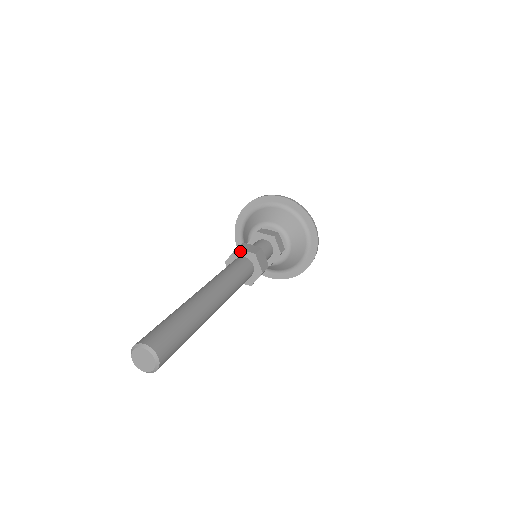
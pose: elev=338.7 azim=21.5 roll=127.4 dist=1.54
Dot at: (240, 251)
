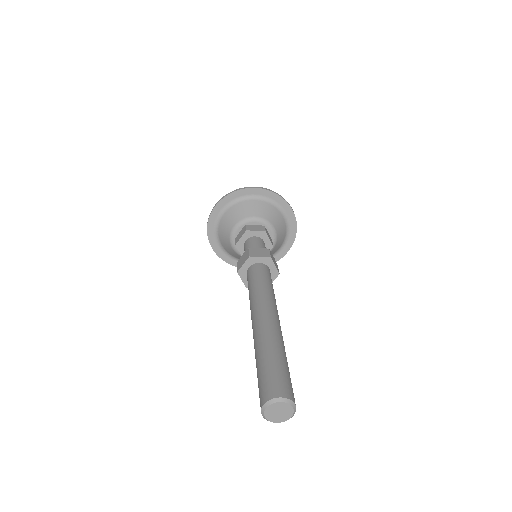
Dot at: (254, 258)
